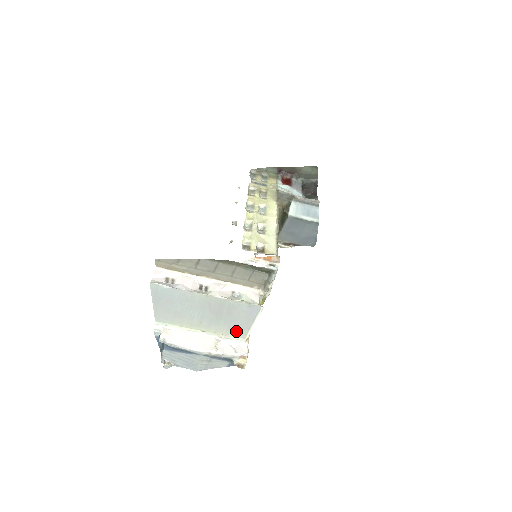
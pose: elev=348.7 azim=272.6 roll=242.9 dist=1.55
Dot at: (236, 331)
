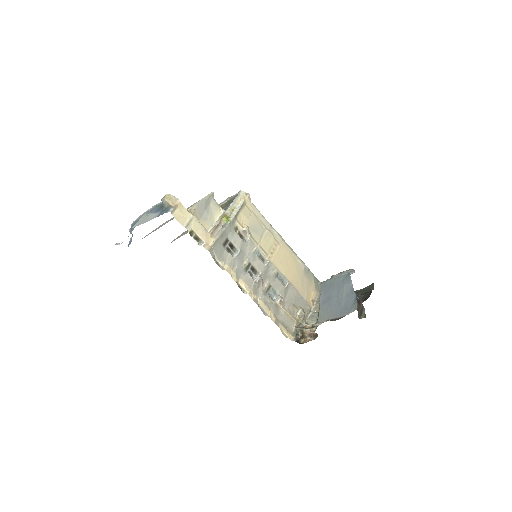
Dot at: occluded
